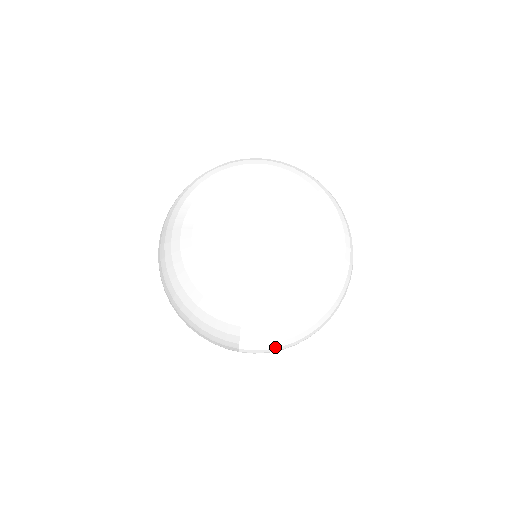
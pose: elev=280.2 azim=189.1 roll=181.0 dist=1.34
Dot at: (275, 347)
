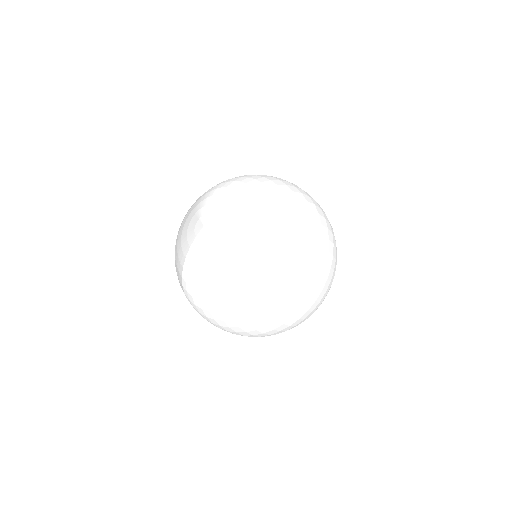
Dot at: (208, 320)
